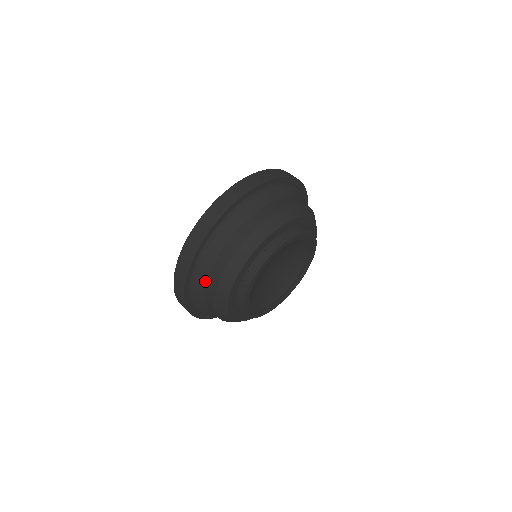
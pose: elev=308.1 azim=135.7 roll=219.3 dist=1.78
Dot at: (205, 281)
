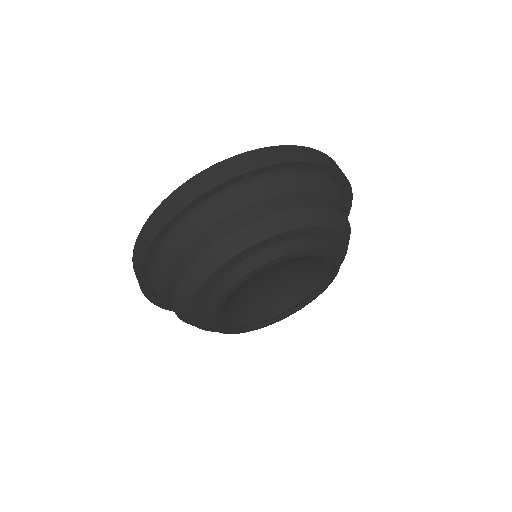
Dot at: occluded
